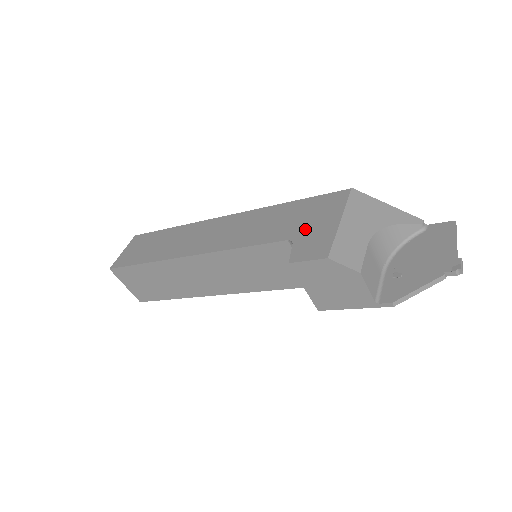
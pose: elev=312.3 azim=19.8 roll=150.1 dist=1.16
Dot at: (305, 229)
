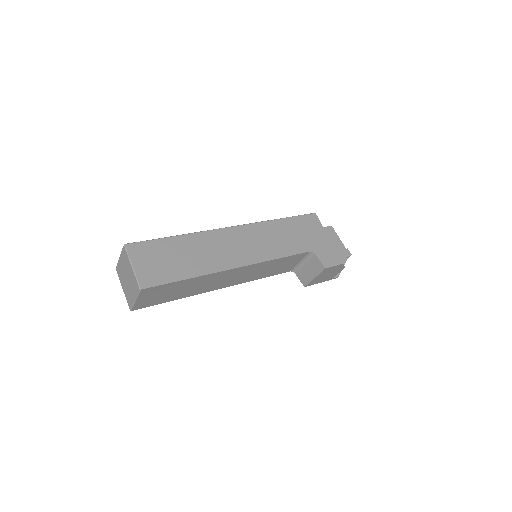
Dot at: (314, 243)
